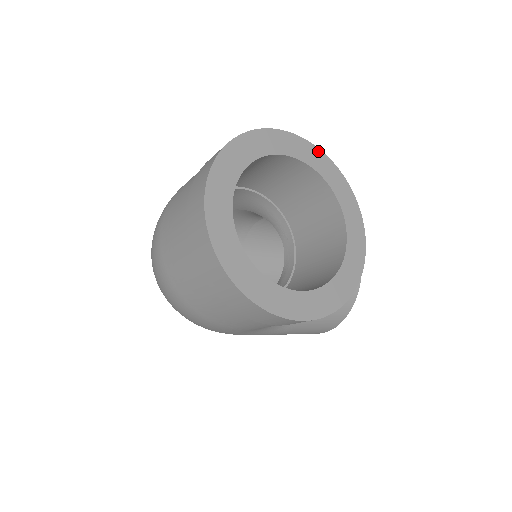
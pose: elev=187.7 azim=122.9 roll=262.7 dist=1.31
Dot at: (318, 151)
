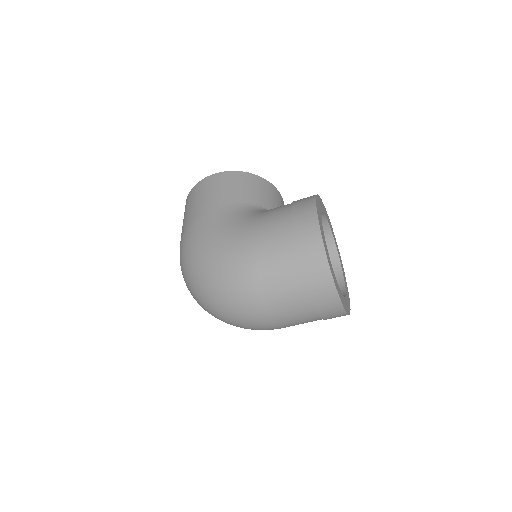
Dot at: (317, 199)
